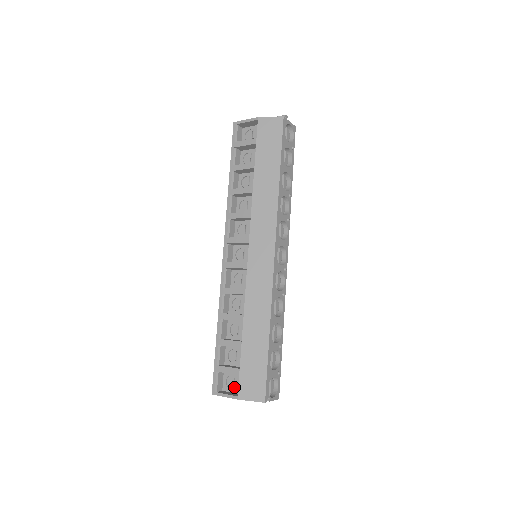
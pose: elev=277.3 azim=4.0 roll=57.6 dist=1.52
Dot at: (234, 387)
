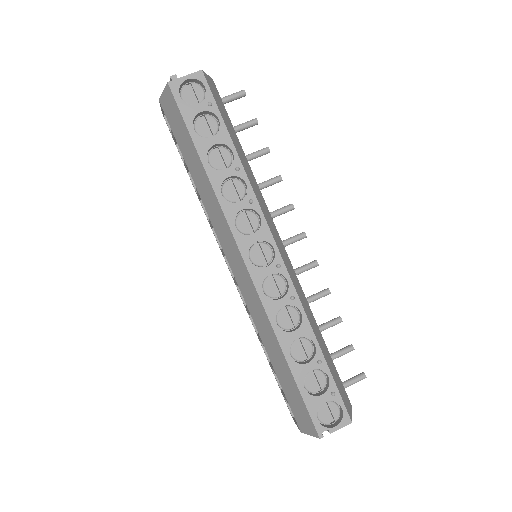
Dot at: occluded
